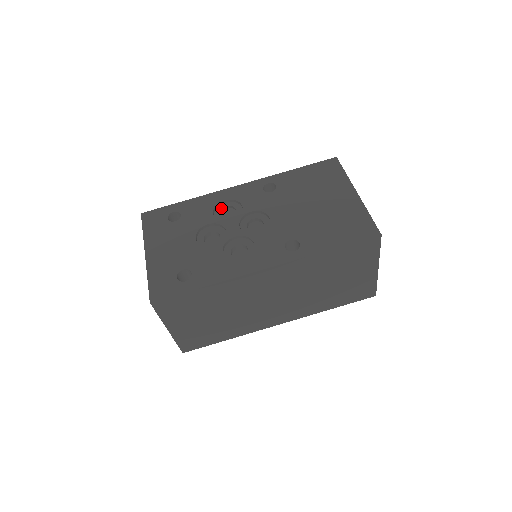
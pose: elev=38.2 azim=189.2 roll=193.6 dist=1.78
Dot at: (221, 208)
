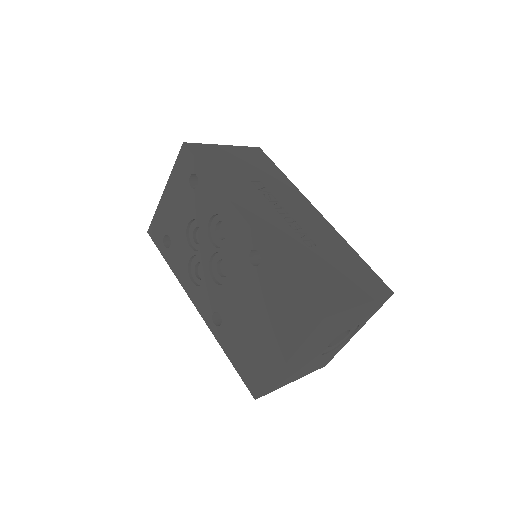
Dot at: (221, 219)
